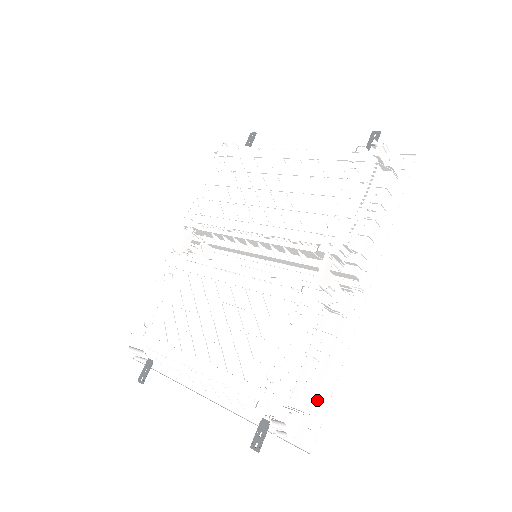
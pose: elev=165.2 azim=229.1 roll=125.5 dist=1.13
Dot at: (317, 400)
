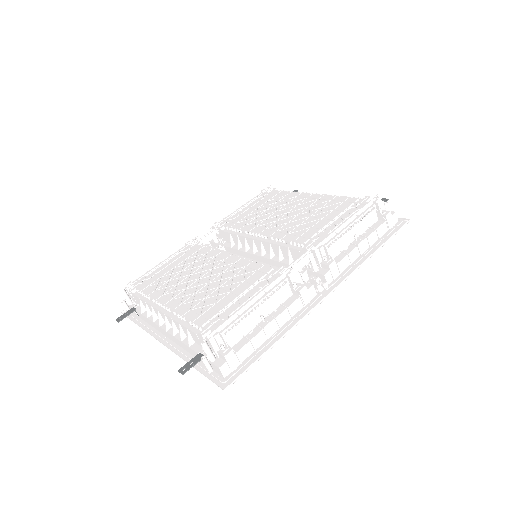
Dot at: (251, 354)
